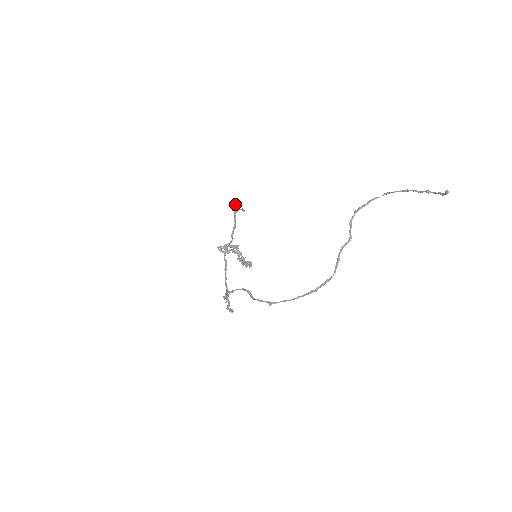
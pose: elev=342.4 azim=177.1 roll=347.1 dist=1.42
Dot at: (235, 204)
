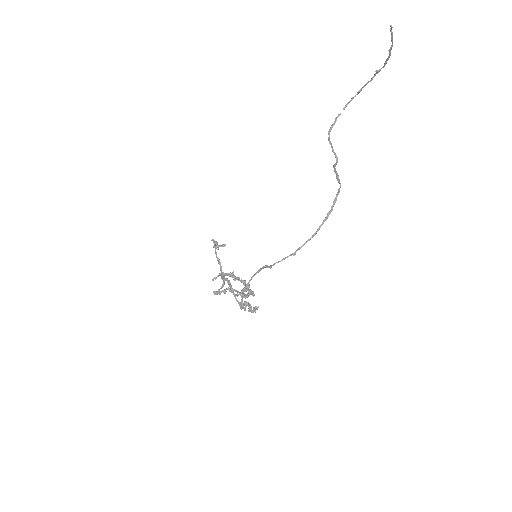
Dot at: (214, 241)
